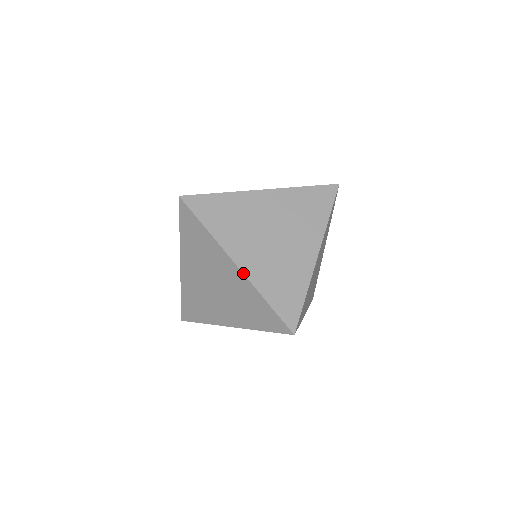
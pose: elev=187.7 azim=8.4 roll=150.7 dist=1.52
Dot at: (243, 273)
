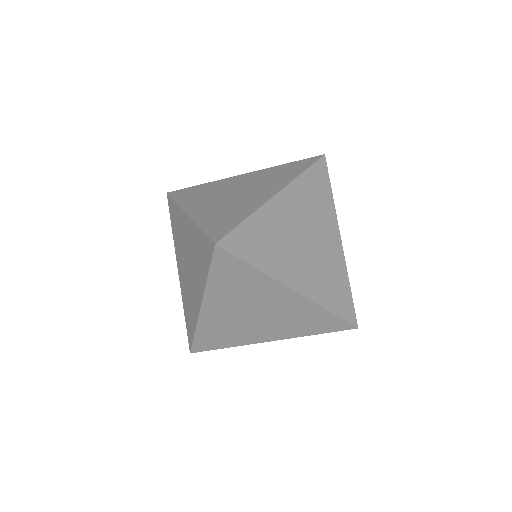
Dot at: (189, 217)
